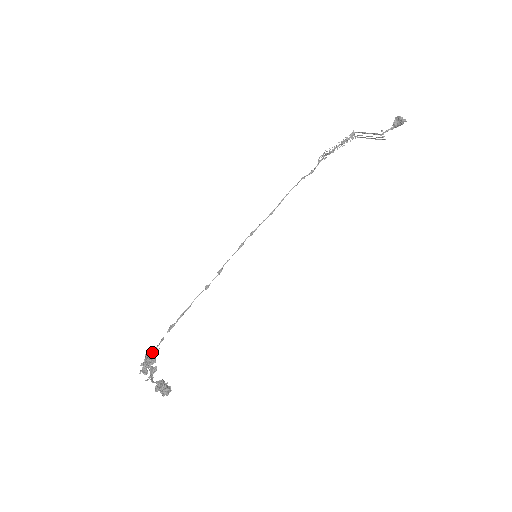
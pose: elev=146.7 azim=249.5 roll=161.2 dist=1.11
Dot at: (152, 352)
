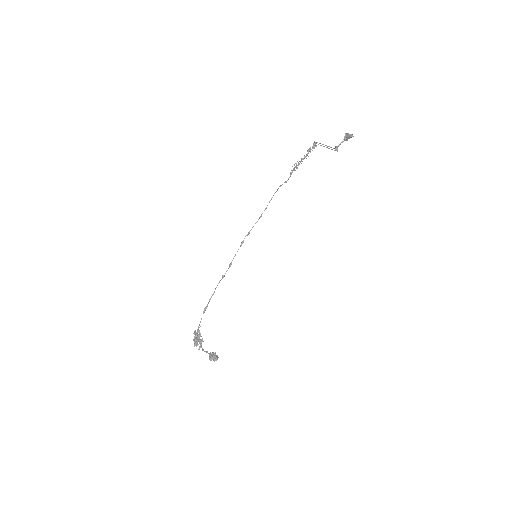
Dot at: (197, 330)
